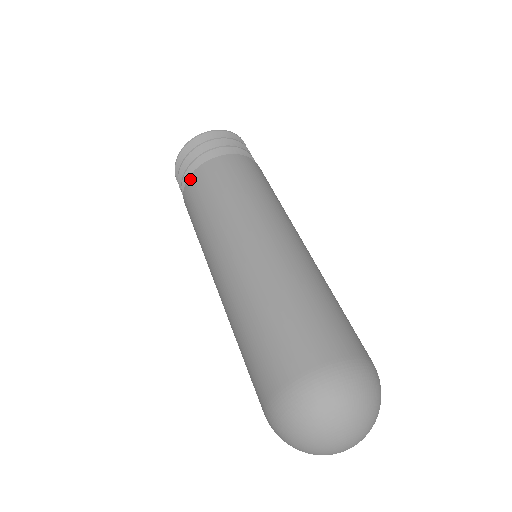
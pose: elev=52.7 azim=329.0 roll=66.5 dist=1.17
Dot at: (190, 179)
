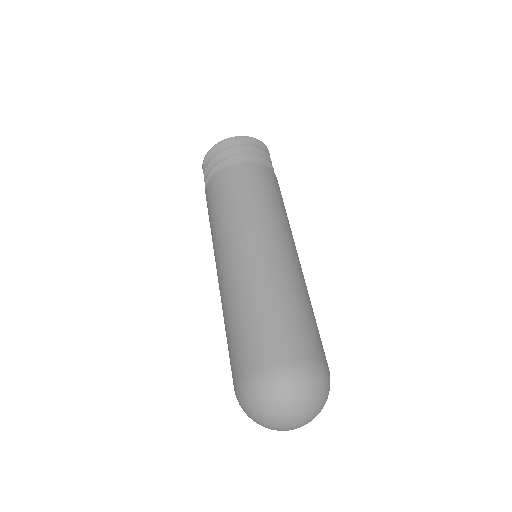
Dot at: (225, 170)
